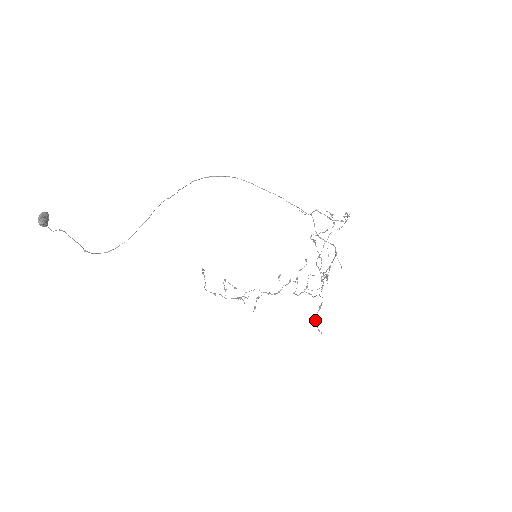
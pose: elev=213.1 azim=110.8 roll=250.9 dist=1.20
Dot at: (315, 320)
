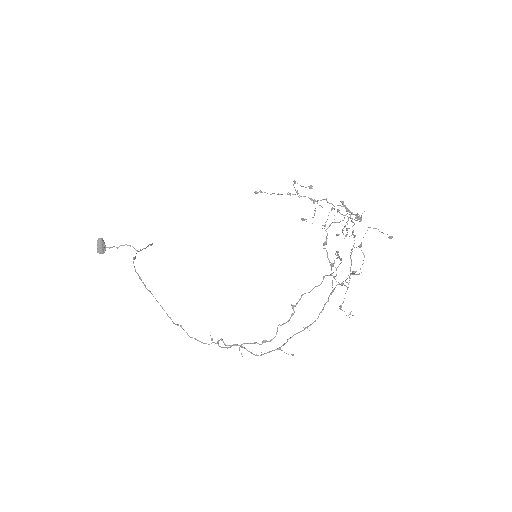
Dot at: (341, 309)
